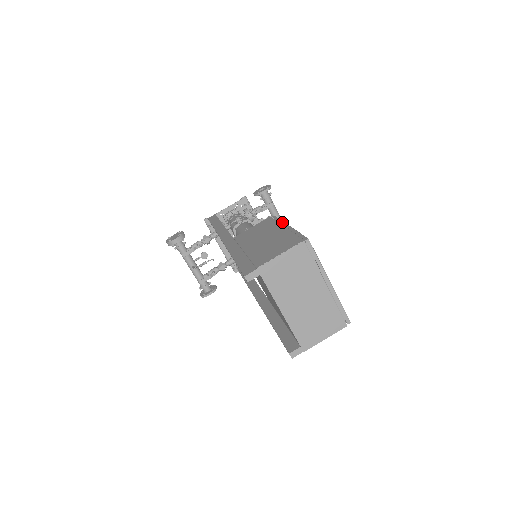
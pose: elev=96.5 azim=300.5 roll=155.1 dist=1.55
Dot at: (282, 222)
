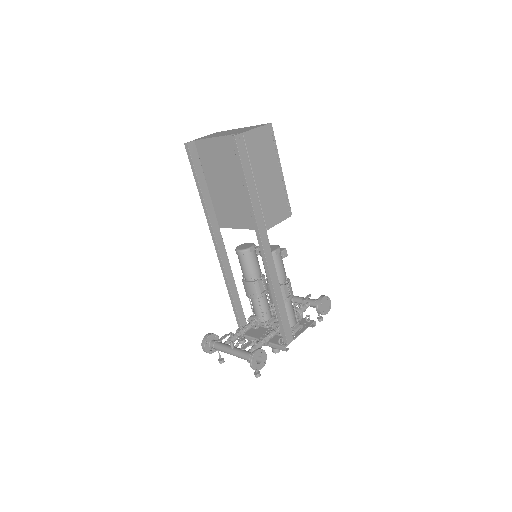
Dot at: occluded
